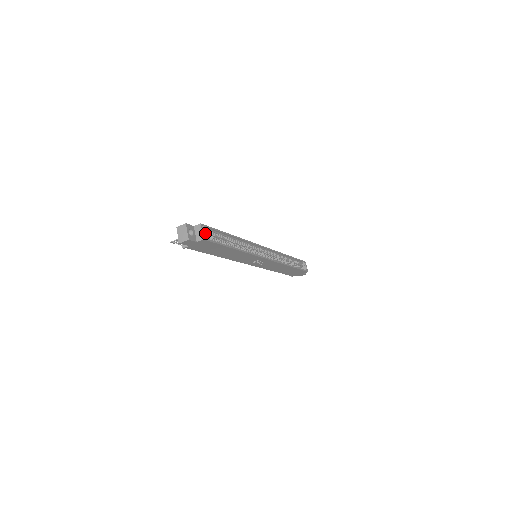
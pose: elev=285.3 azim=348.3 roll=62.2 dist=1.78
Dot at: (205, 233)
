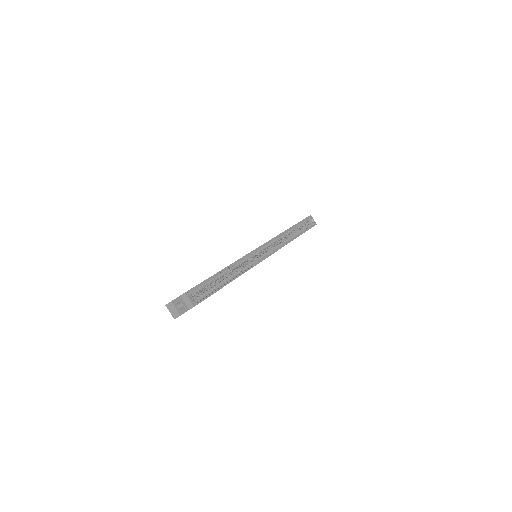
Dot at: (194, 294)
